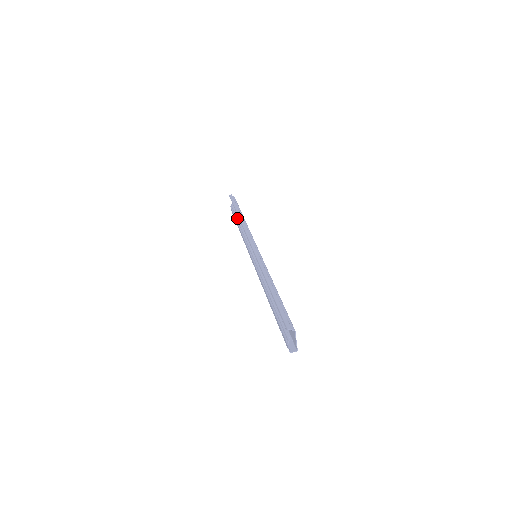
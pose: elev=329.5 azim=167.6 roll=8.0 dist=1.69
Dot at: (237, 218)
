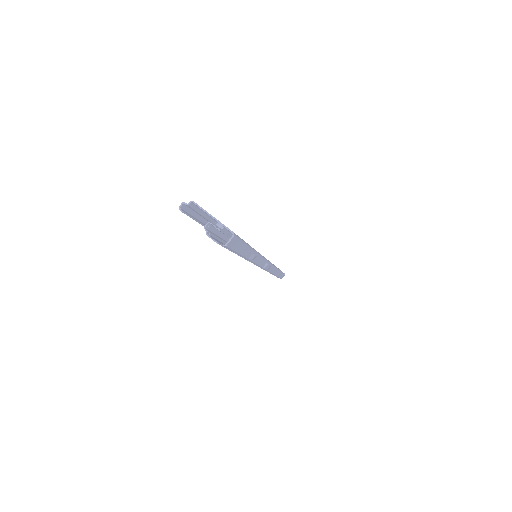
Dot at: occluded
